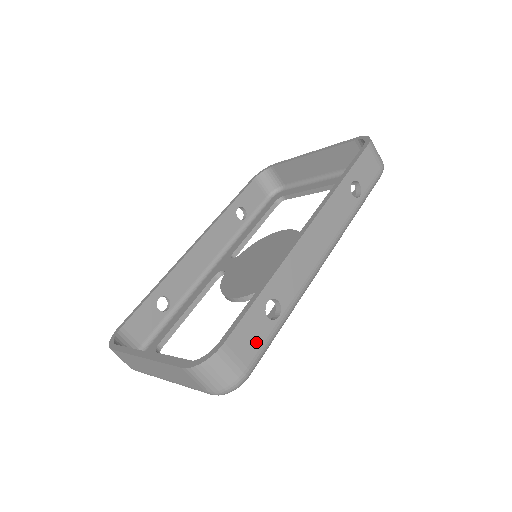
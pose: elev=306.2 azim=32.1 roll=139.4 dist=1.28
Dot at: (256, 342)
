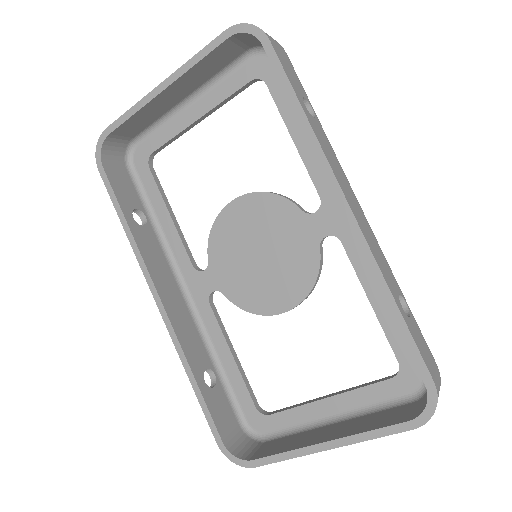
Dot at: (424, 343)
